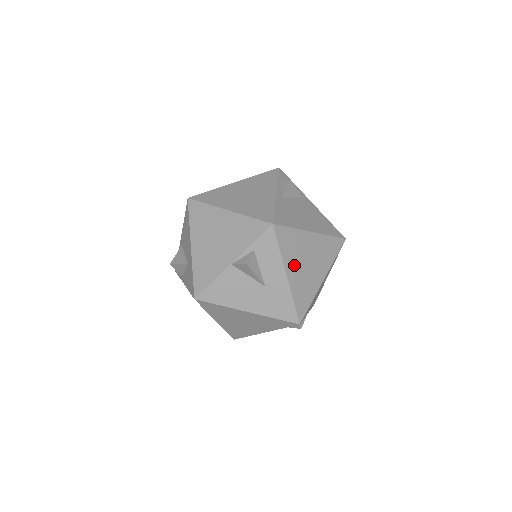
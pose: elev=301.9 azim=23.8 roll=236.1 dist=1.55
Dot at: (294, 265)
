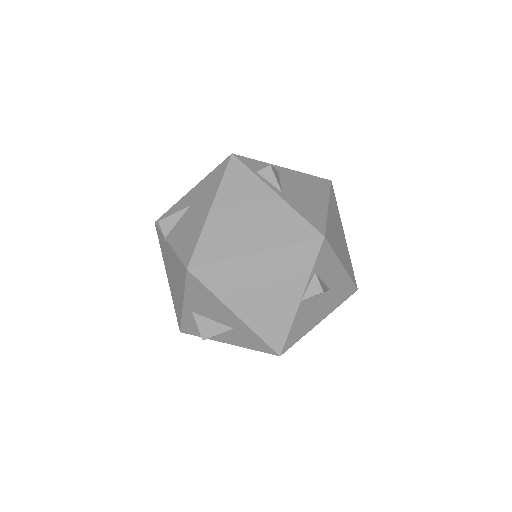
Dot at: (339, 251)
